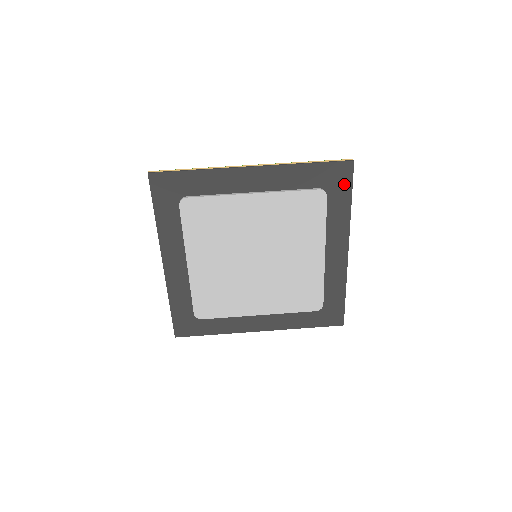
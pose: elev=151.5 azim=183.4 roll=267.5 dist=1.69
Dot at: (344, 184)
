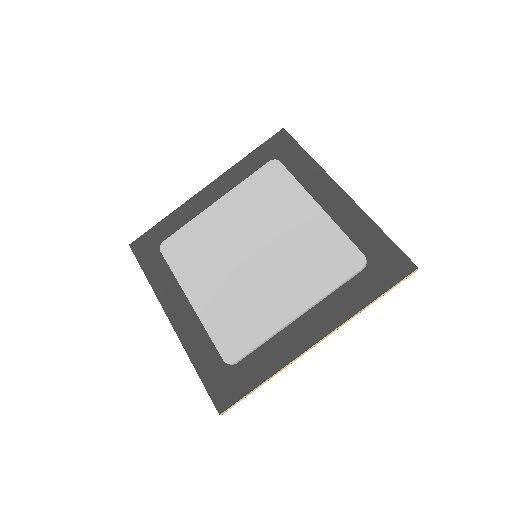
Dot at: (387, 277)
